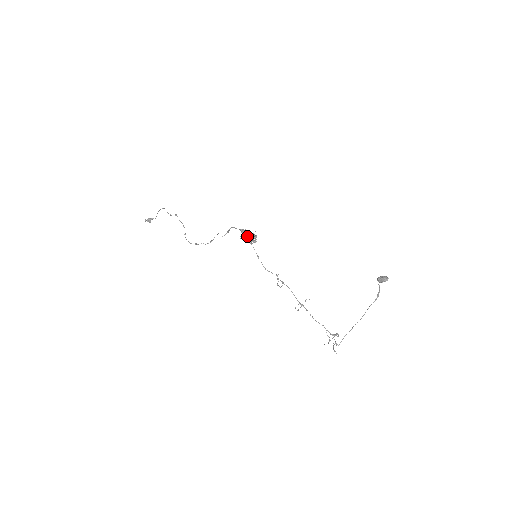
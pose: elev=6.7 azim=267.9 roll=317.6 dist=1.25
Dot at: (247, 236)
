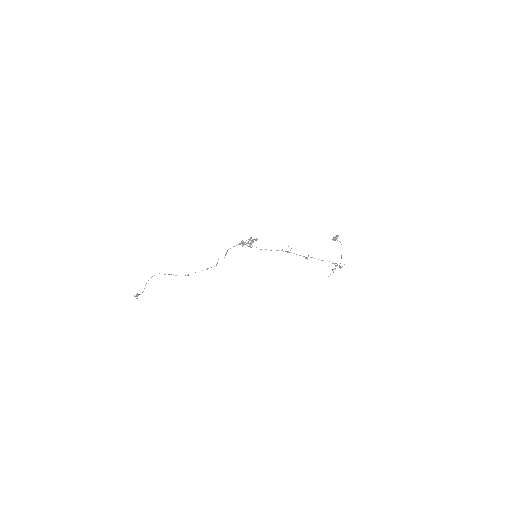
Dot at: (246, 244)
